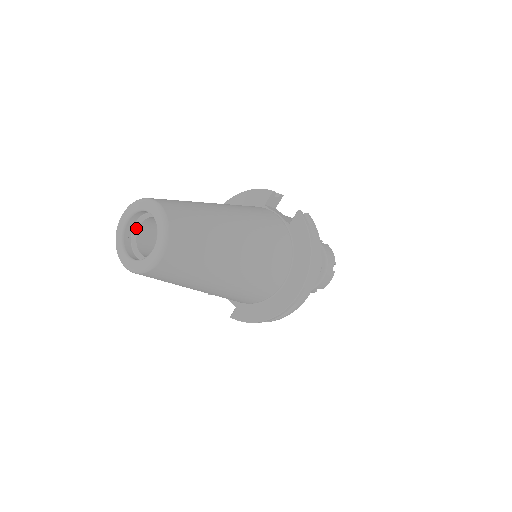
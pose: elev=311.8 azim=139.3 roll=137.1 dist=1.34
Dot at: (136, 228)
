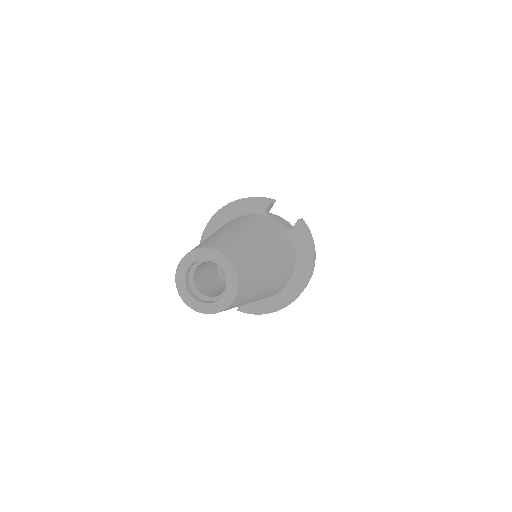
Dot at: (193, 270)
